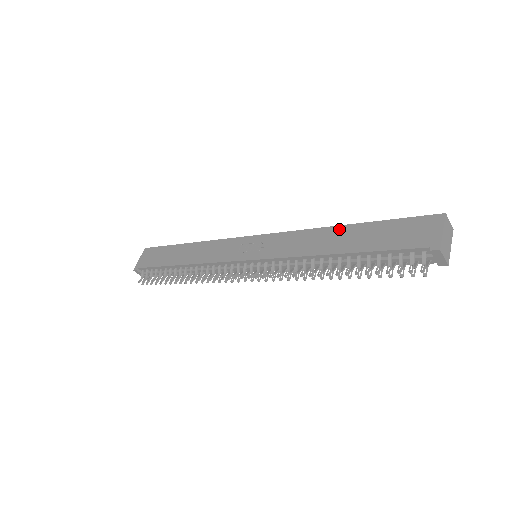
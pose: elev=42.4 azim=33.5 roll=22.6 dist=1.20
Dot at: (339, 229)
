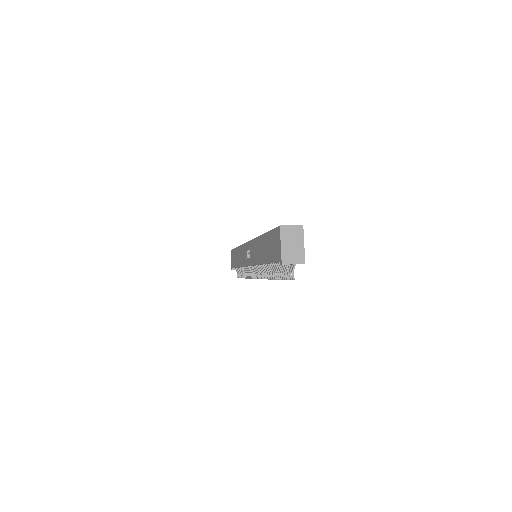
Dot at: (261, 239)
